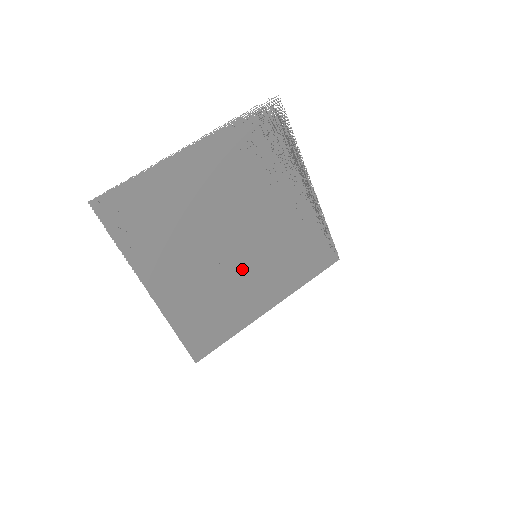
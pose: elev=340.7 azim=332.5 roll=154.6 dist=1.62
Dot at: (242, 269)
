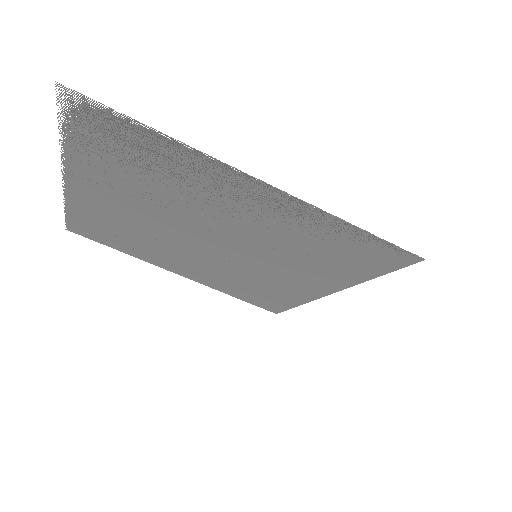
Dot at: (251, 265)
